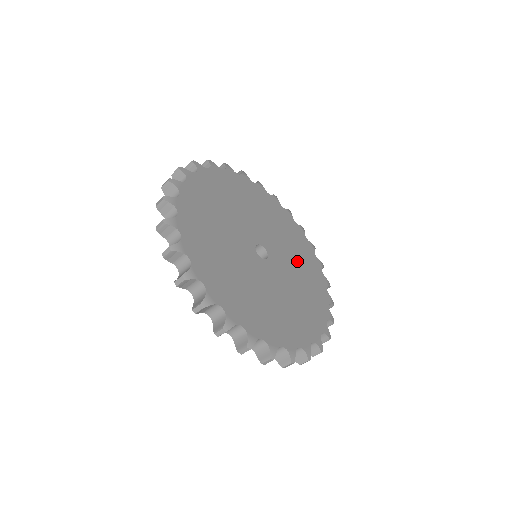
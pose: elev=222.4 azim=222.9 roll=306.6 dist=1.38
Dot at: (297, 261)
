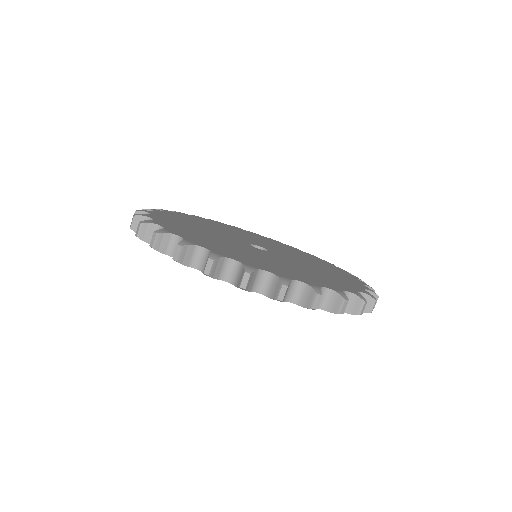
Dot at: (302, 257)
